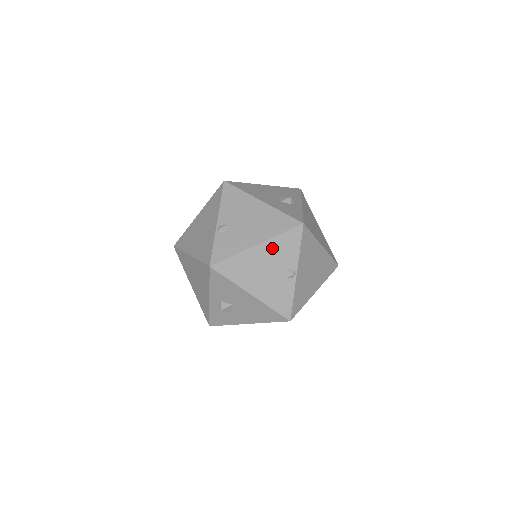
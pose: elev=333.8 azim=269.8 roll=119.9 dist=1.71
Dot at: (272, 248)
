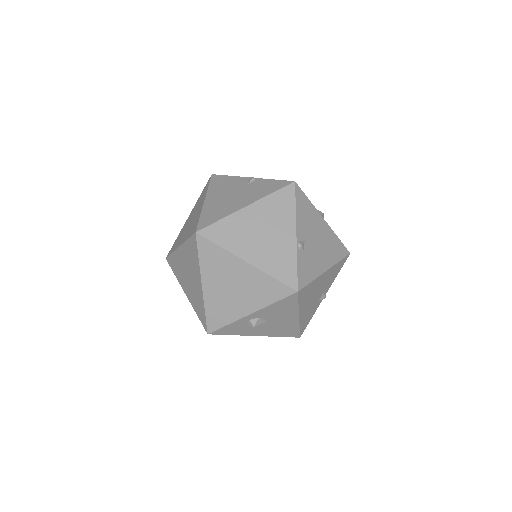
Dot at: (329, 274)
